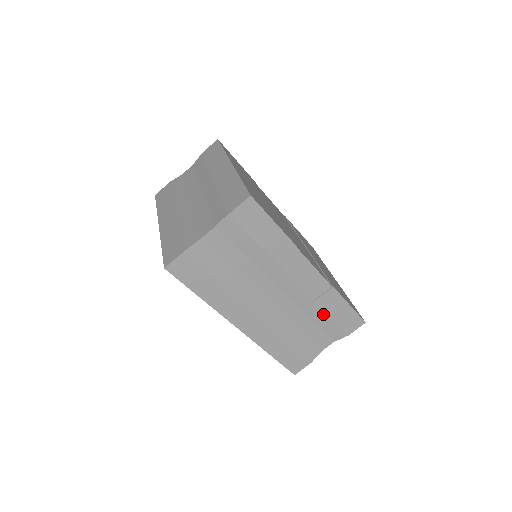
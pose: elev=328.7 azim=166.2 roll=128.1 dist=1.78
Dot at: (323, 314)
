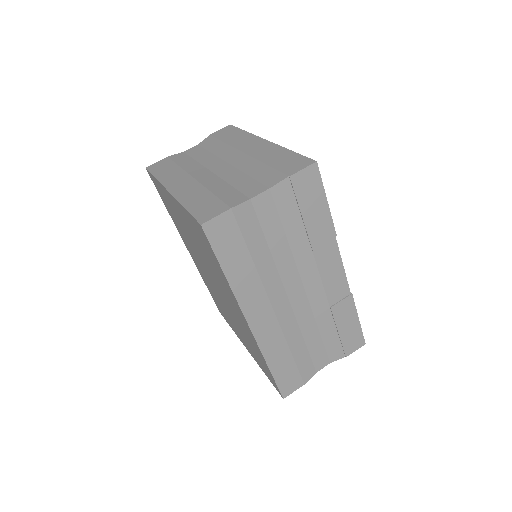
Dot at: (333, 325)
